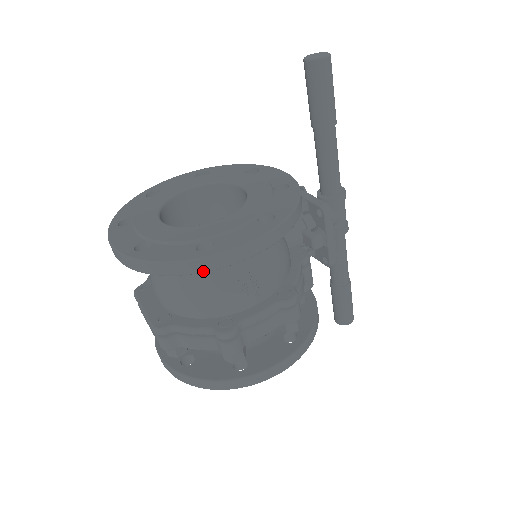
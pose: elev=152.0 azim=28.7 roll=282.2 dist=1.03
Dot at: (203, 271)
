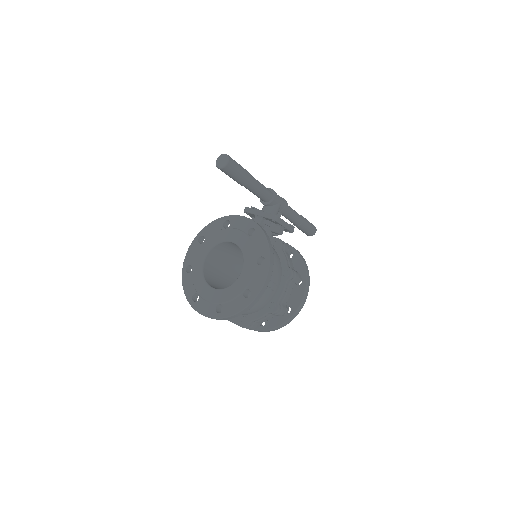
Dot at: occluded
